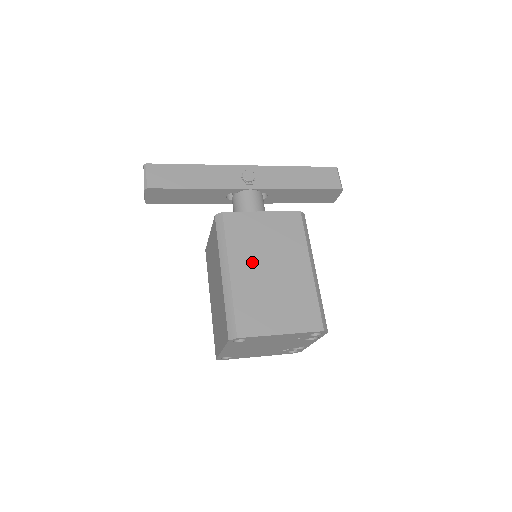
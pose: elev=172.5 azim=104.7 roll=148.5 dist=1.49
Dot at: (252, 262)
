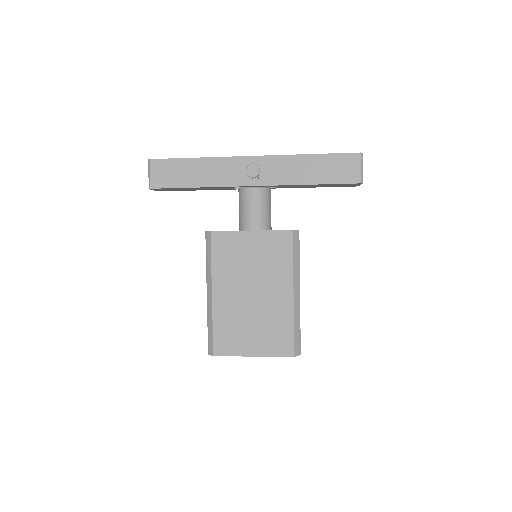
Dot at: (234, 286)
